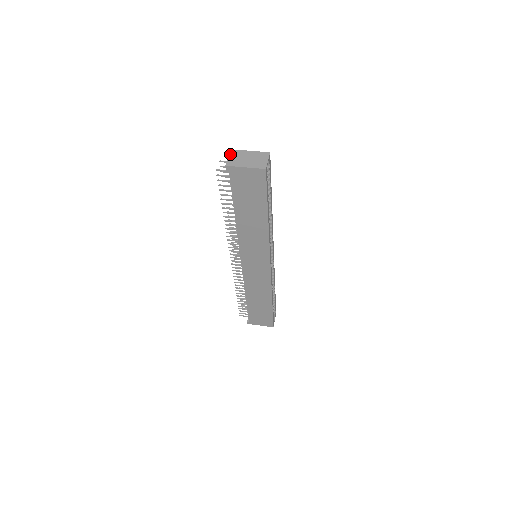
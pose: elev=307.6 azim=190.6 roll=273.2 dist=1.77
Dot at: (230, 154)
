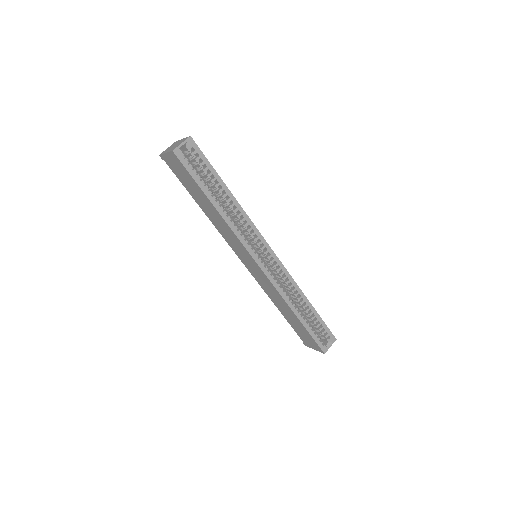
Dot at: (171, 145)
